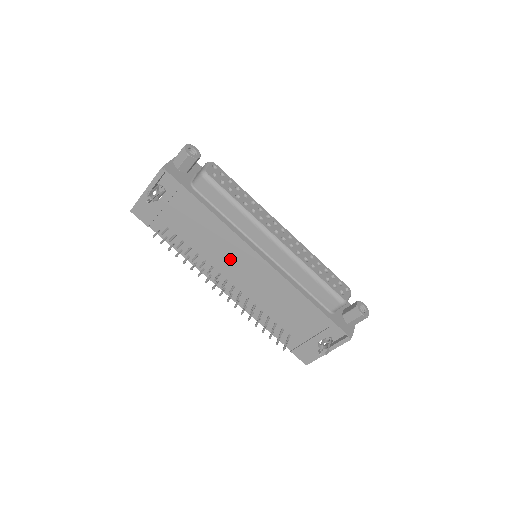
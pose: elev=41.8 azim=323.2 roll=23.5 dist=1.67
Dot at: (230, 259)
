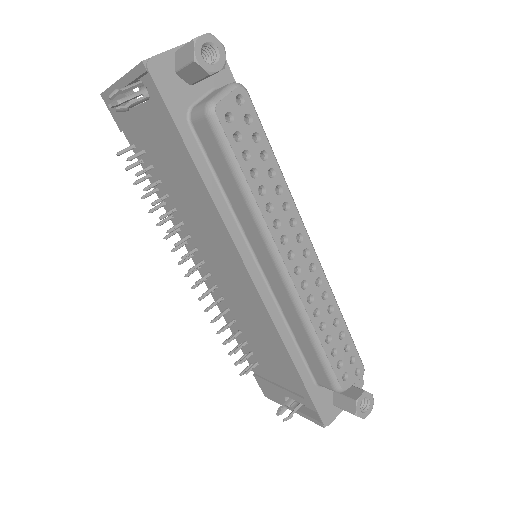
Dot at: (212, 246)
